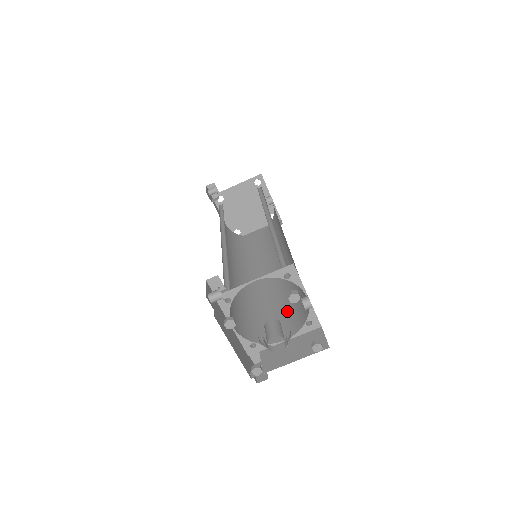
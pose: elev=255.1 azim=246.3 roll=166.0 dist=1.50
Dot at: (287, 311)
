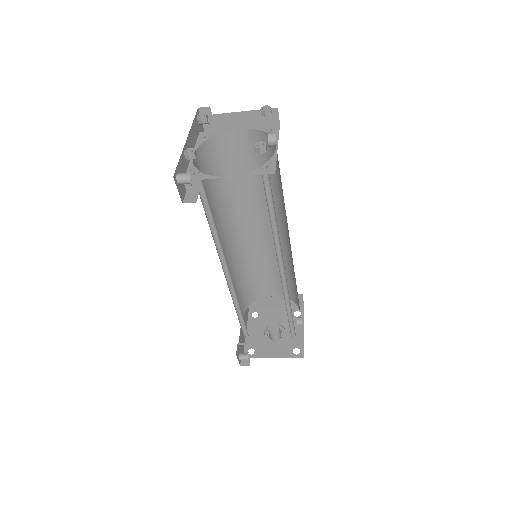
Dot at: (278, 277)
